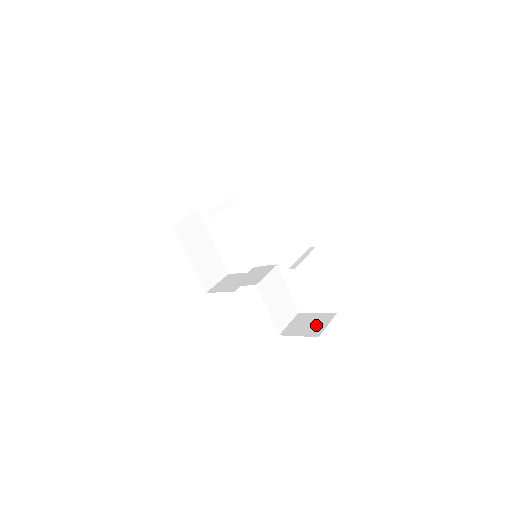
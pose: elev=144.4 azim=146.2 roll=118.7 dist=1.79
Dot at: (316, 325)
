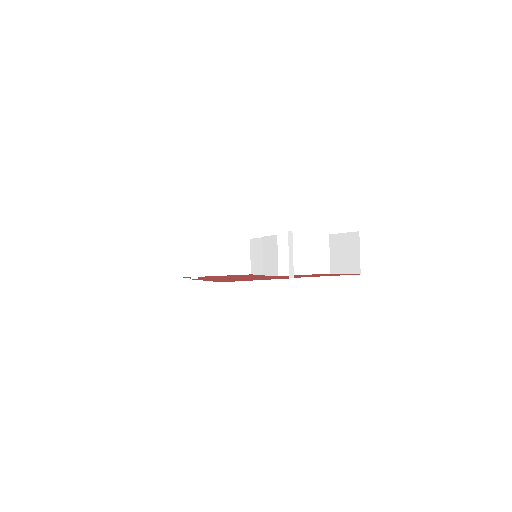
Dot at: (351, 255)
